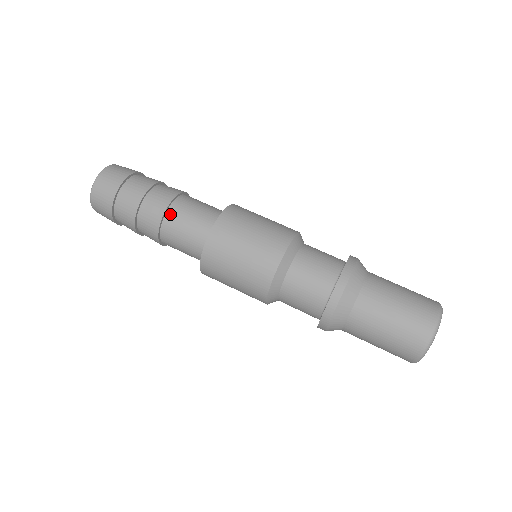
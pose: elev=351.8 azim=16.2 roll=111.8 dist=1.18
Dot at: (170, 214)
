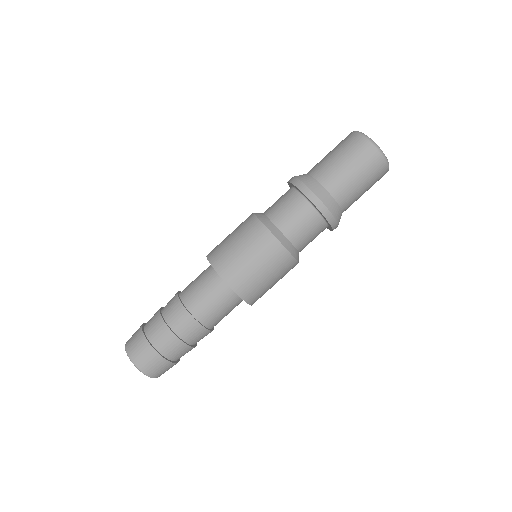
Dot at: (182, 292)
